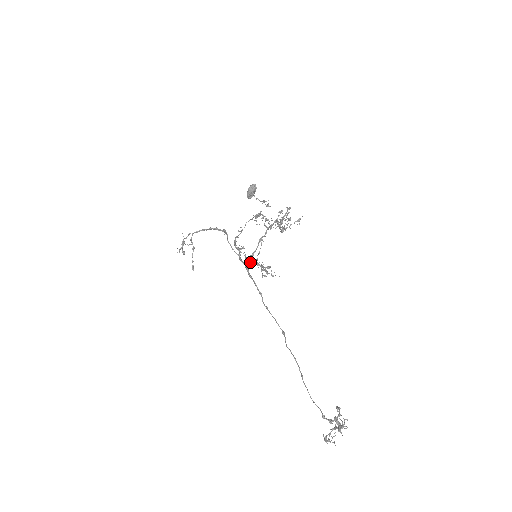
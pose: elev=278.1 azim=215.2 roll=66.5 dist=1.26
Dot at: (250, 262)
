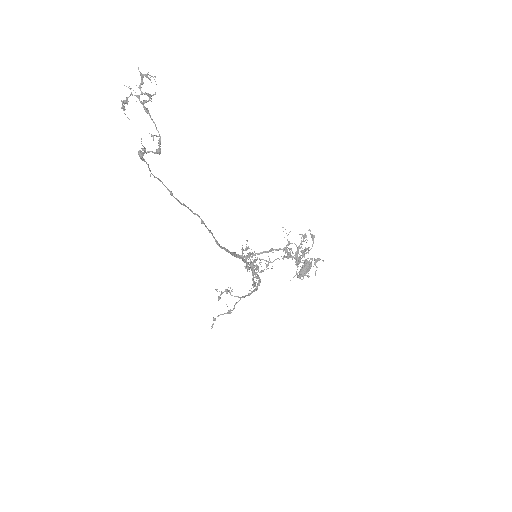
Dot at: (247, 256)
